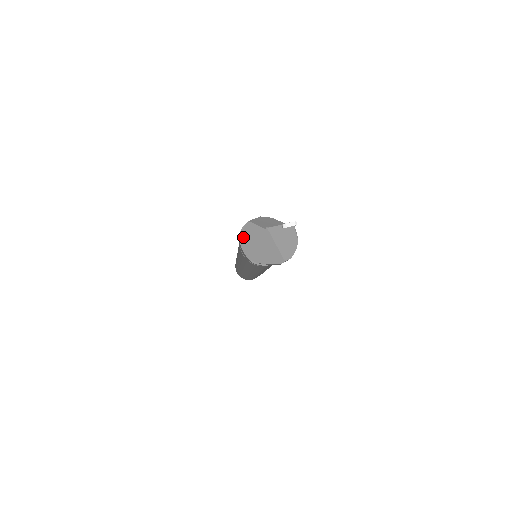
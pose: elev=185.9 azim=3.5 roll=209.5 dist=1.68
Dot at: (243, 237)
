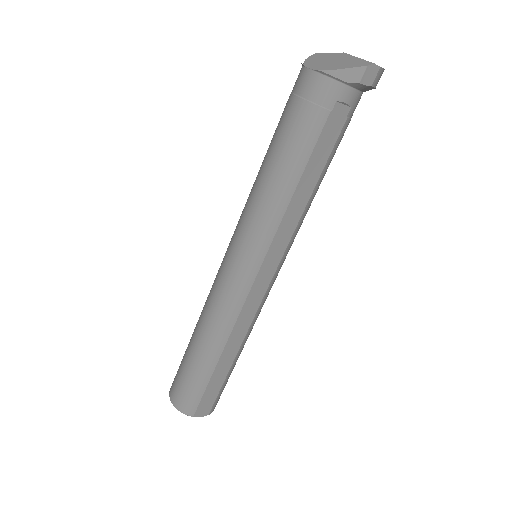
Dot at: (308, 61)
